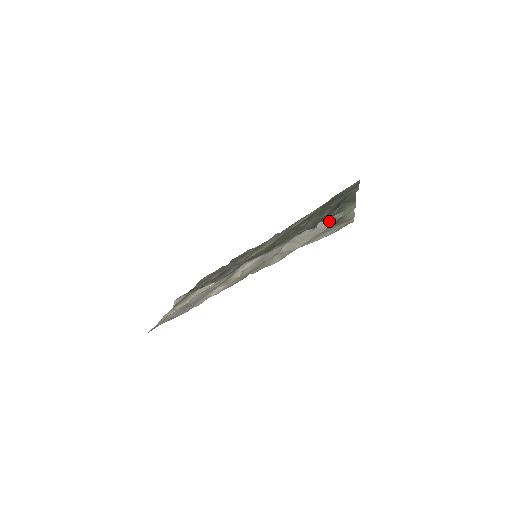
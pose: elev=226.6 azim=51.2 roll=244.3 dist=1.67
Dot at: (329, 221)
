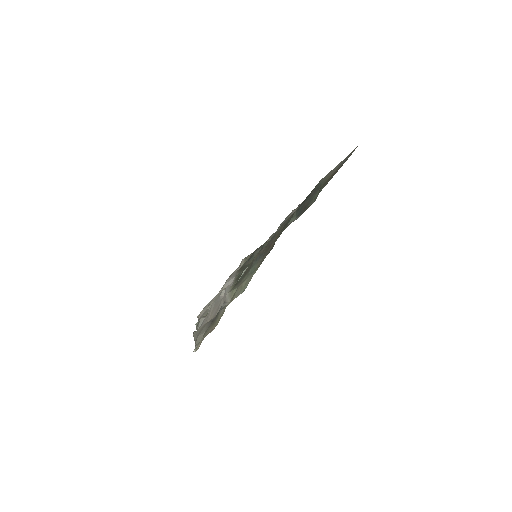
Dot at: occluded
